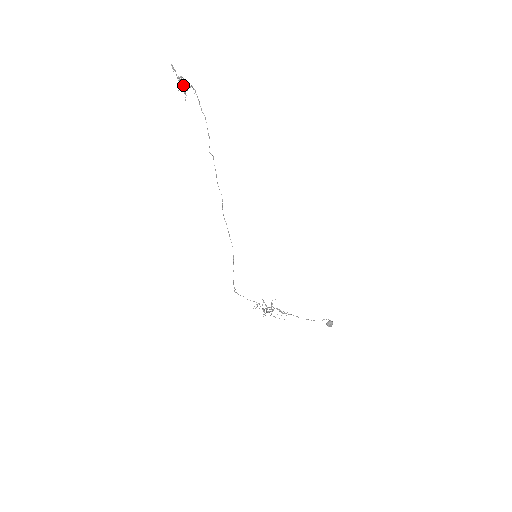
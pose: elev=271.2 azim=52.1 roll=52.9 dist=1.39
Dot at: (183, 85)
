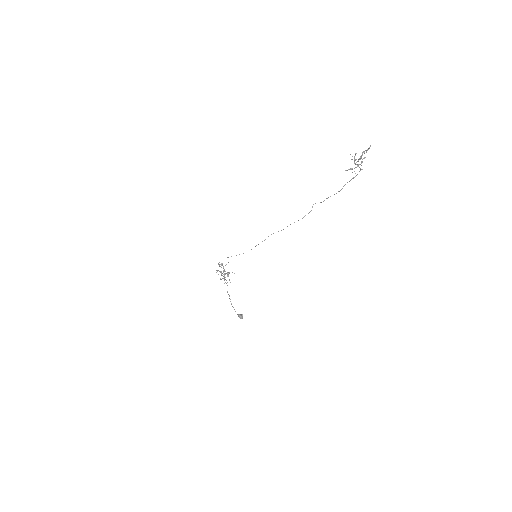
Dot at: (358, 164)
